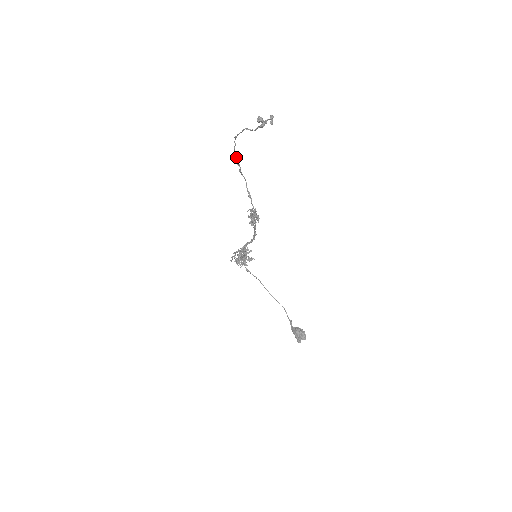
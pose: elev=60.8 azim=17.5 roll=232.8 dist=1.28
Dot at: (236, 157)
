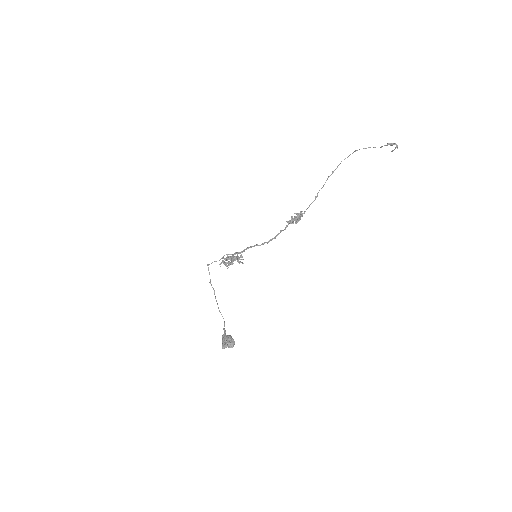
Dot at: occluded
